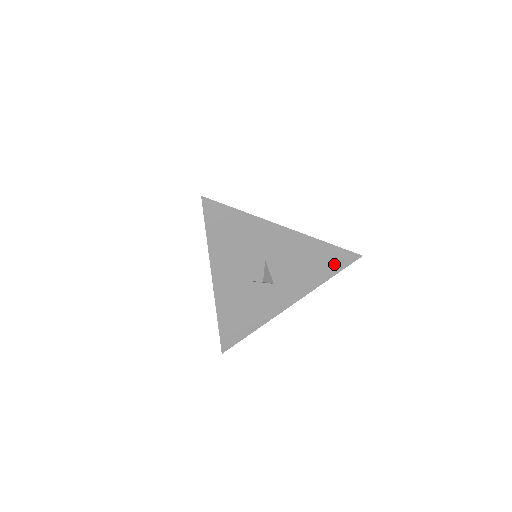
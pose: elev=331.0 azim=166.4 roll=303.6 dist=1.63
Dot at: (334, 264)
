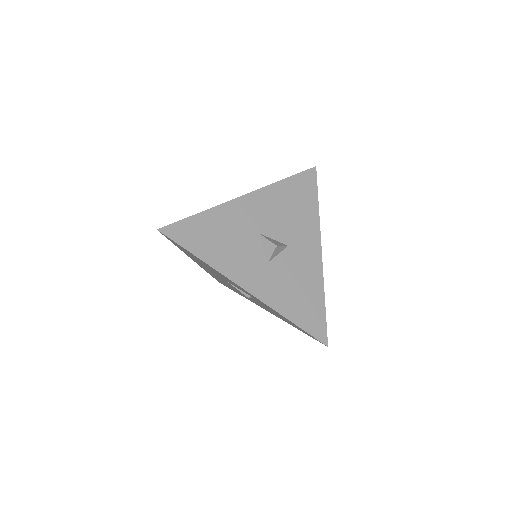
Dot at: (307, 190)
